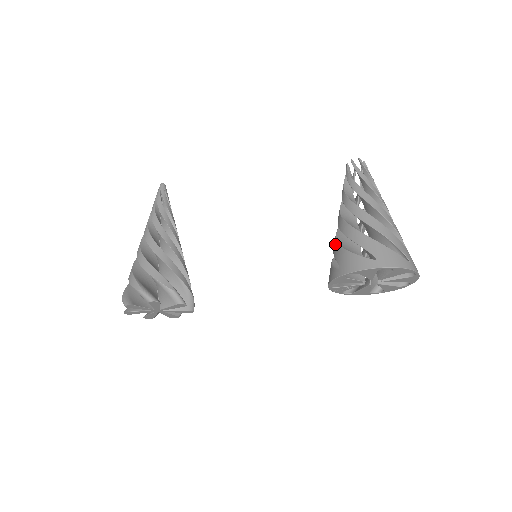
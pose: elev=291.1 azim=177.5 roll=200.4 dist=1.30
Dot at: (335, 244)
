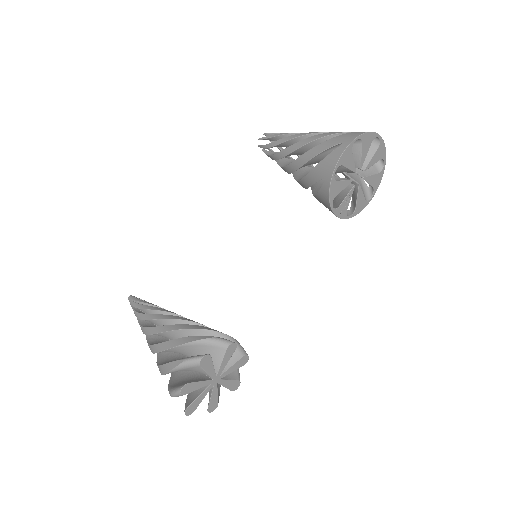
Dot at: (304, 180)
